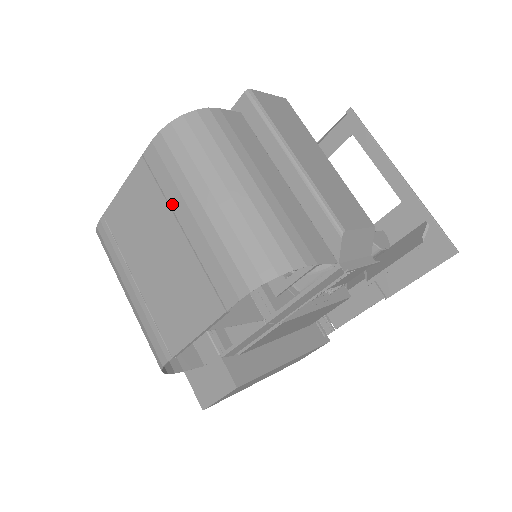
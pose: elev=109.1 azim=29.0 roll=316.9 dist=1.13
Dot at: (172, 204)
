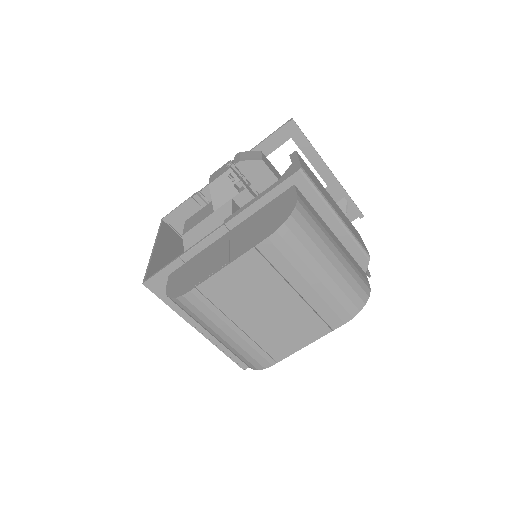
Dot at: (288, 278)
